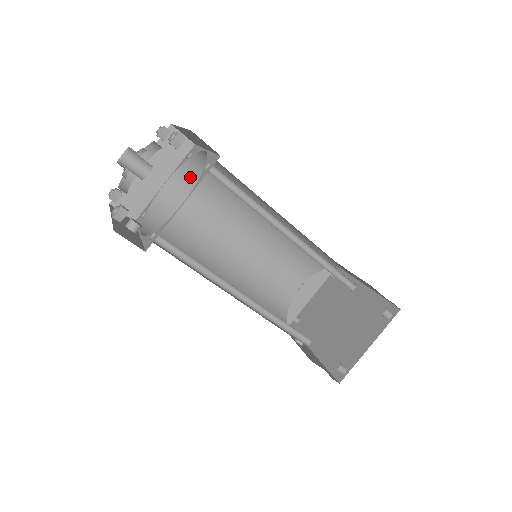
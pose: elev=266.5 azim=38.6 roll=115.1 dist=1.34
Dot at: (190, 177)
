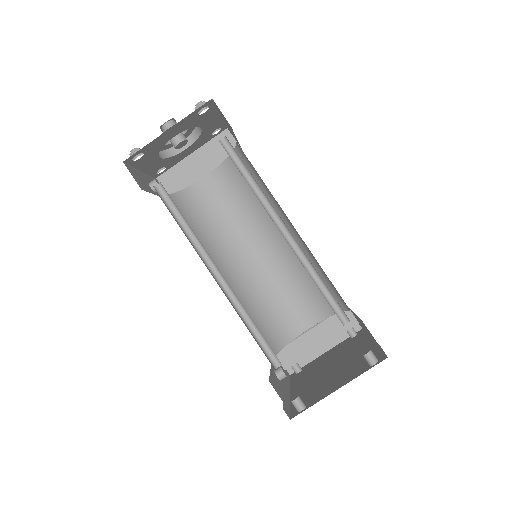
Dot at: (228, 175)
